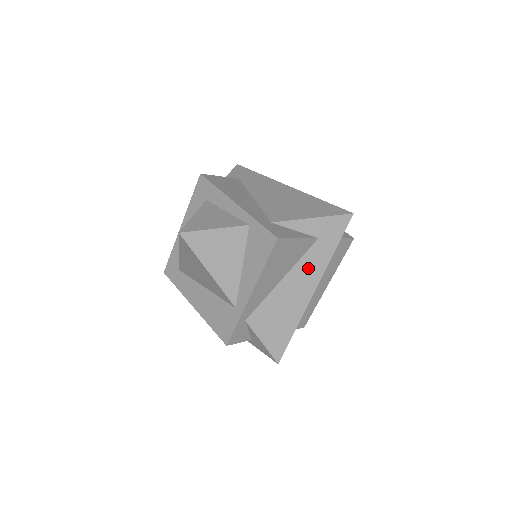
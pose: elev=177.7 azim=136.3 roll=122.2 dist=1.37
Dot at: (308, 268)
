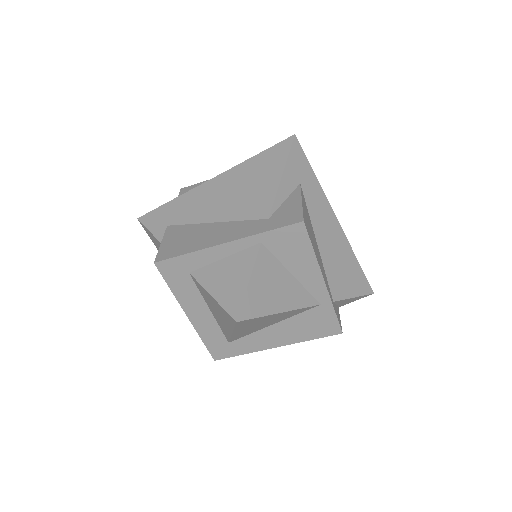
Dot at: (318, 212)
